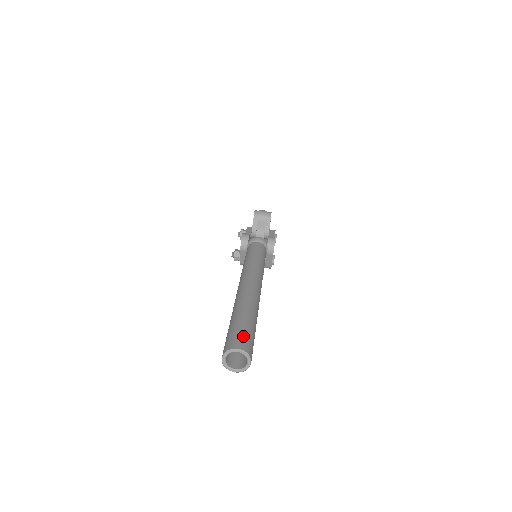
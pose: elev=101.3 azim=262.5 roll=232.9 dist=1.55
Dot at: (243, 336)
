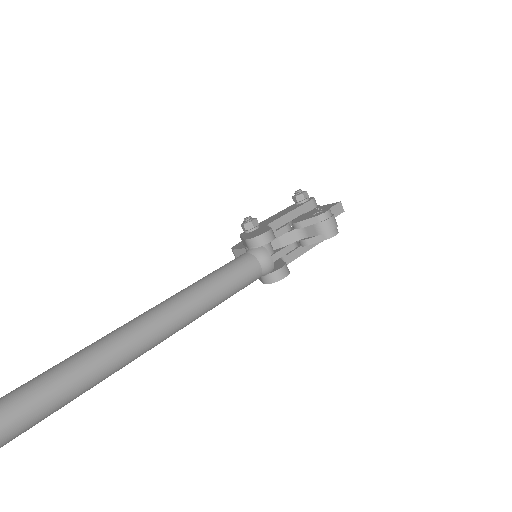
Dot at: (20, 422)
